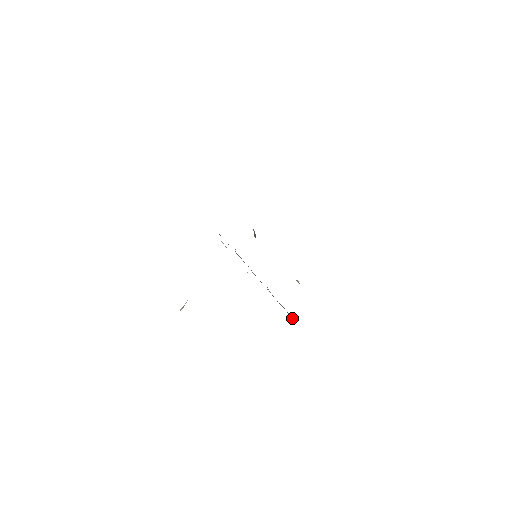
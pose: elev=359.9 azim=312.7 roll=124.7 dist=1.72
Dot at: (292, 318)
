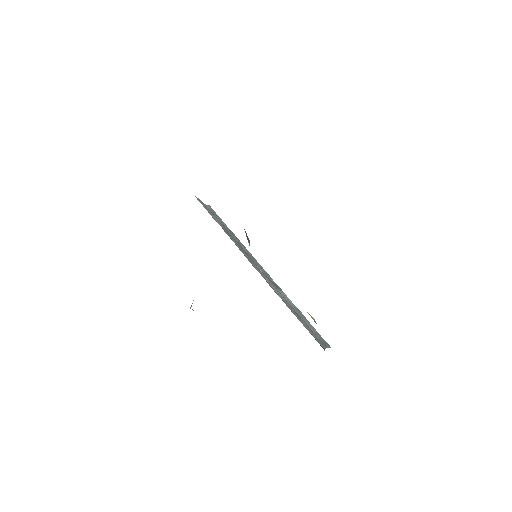
Dot at: (314, 332)
